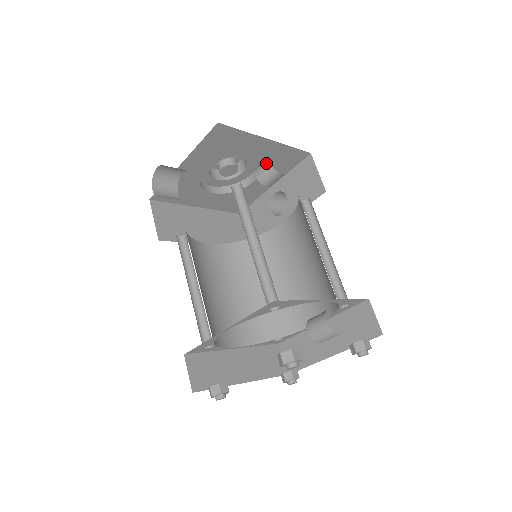
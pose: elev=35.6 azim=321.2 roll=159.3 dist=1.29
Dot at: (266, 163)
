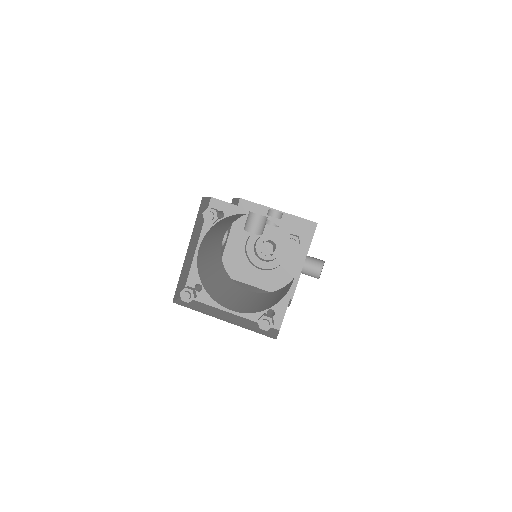
Dot at: occluded
